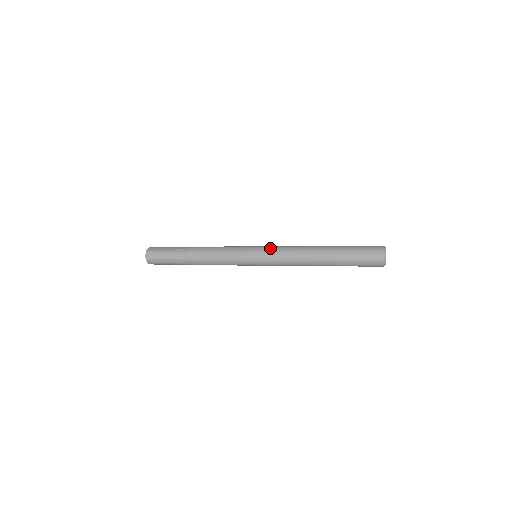
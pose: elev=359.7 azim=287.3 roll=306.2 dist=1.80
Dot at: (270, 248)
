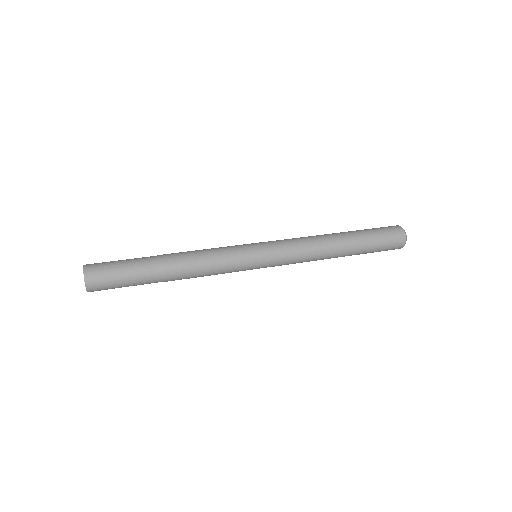
Dot at: (281, 255)
